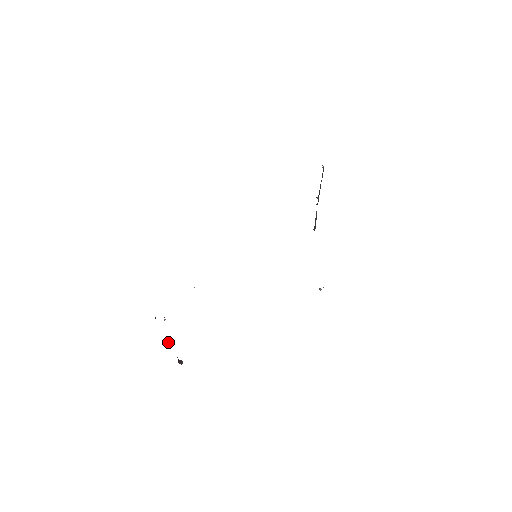
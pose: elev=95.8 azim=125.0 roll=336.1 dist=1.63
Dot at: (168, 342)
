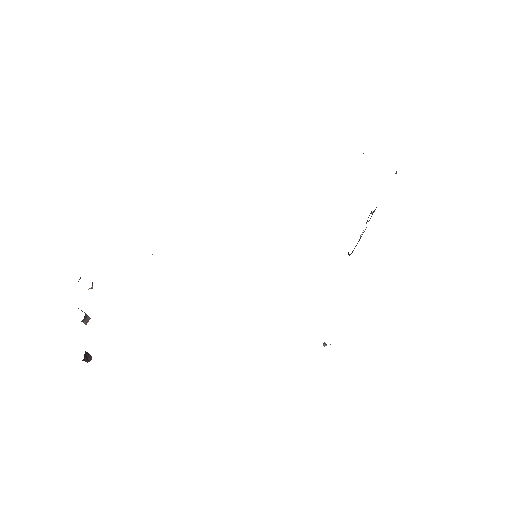
Dot at: (83, 321)
